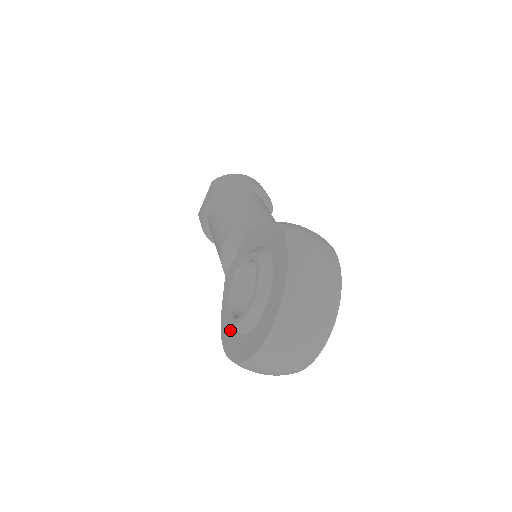
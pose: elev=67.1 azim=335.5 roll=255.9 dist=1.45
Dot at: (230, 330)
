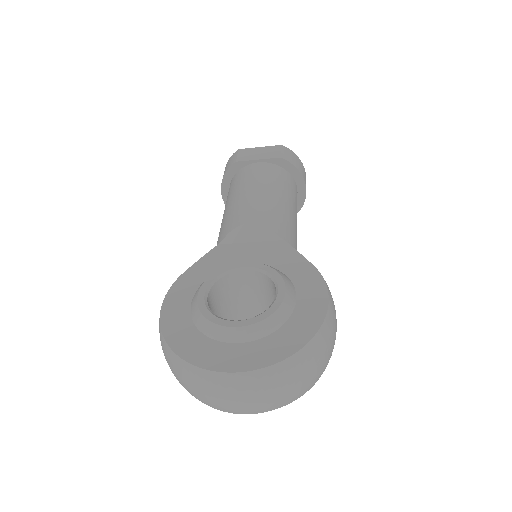
Dot at: (185, 303)
